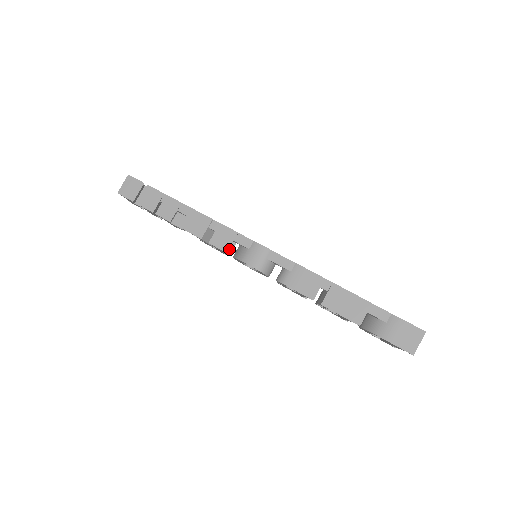
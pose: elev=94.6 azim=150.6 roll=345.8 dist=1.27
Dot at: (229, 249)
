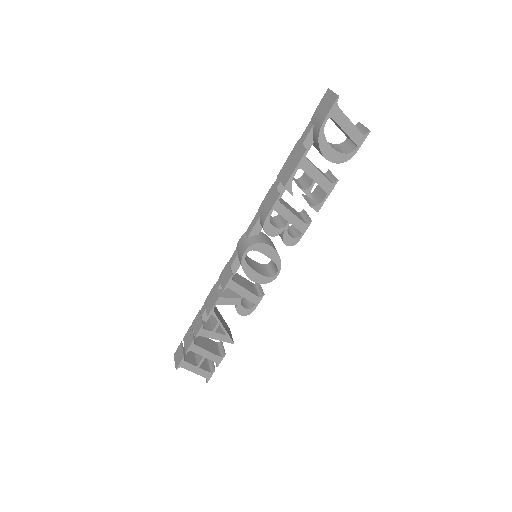
Dot at: (260, 292)
